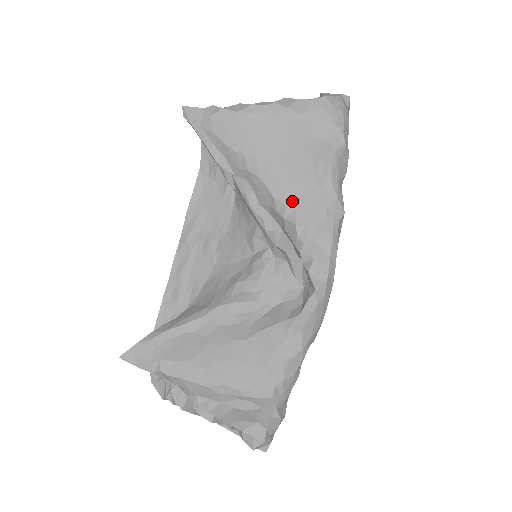
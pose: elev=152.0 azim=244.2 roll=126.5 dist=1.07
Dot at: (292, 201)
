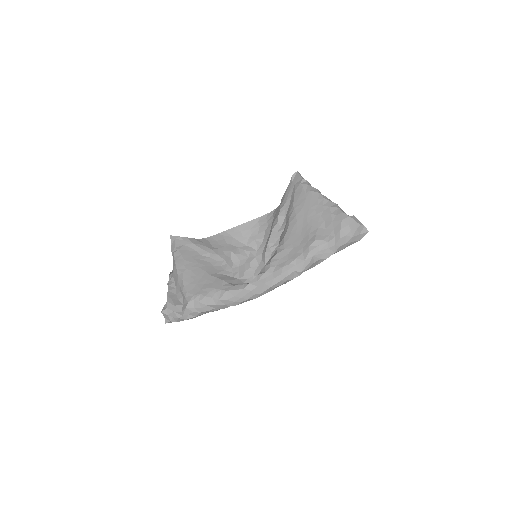
Dot at: (288, 244)
